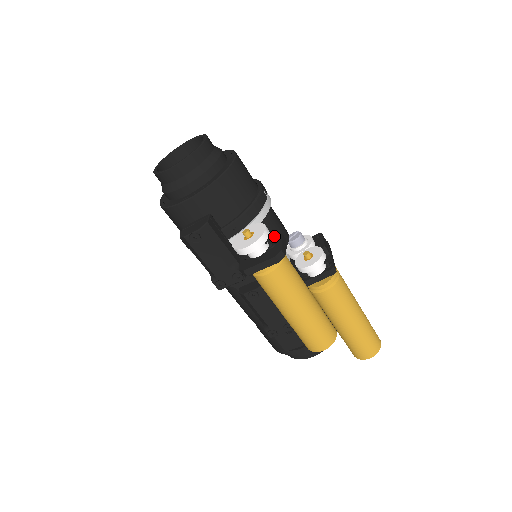
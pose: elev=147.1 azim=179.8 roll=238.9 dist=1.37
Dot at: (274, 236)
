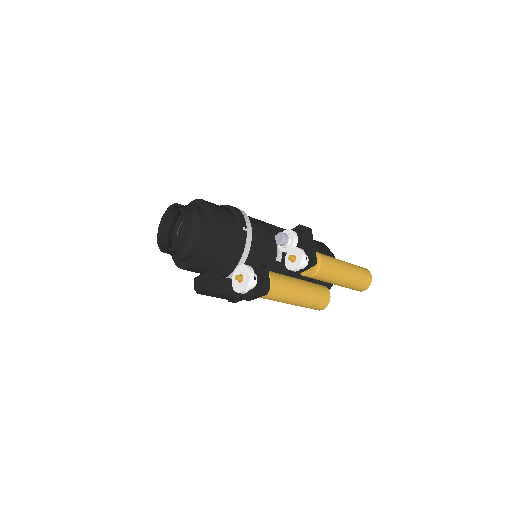
Dot at: (260, 268)
